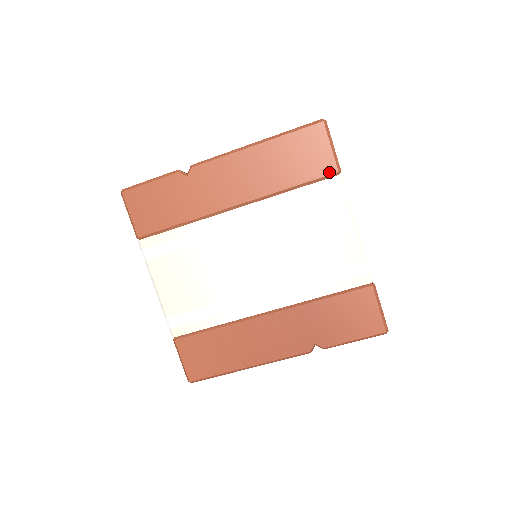
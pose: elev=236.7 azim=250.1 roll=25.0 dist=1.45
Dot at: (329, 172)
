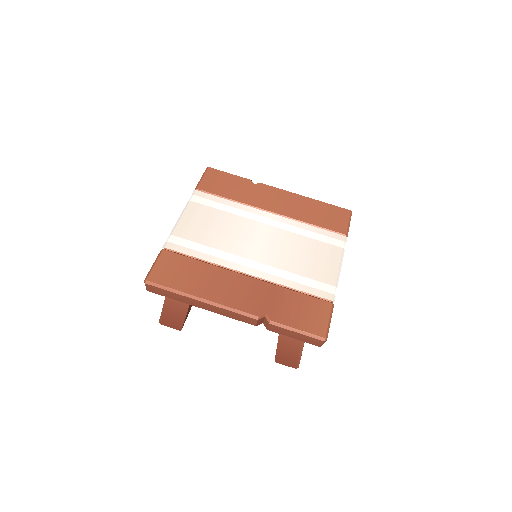
Dot at: (340, 232)
